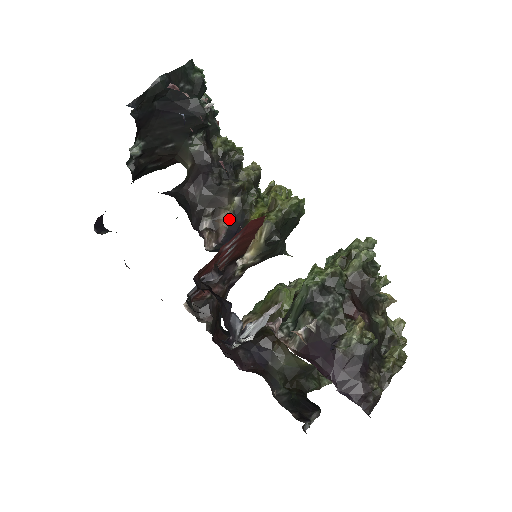
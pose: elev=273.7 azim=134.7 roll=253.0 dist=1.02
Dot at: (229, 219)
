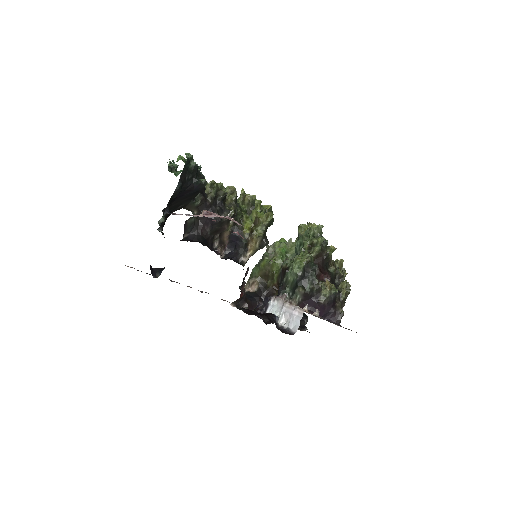
Dot at: (229, 235)
